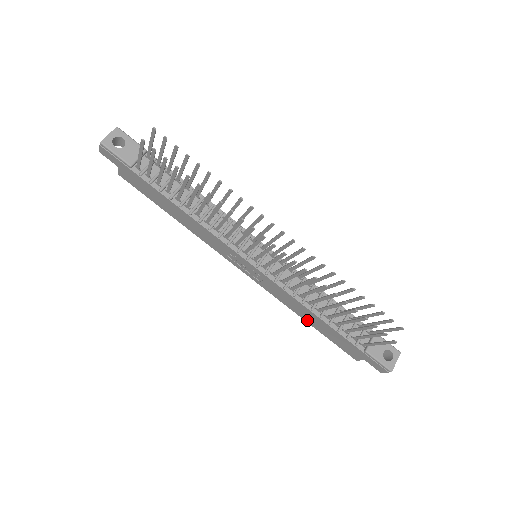
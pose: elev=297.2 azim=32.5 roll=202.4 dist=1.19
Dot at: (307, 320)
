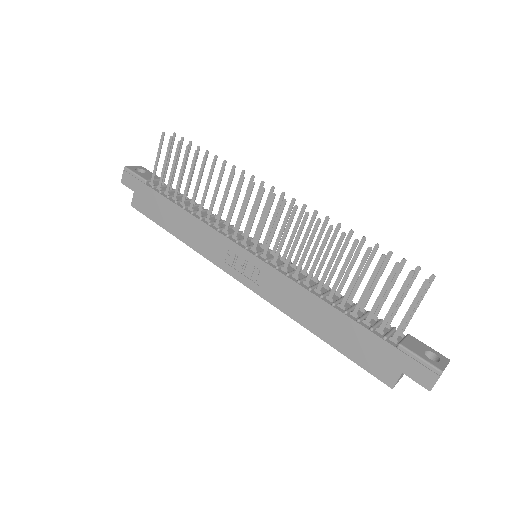
Dot at: (318, 331)
